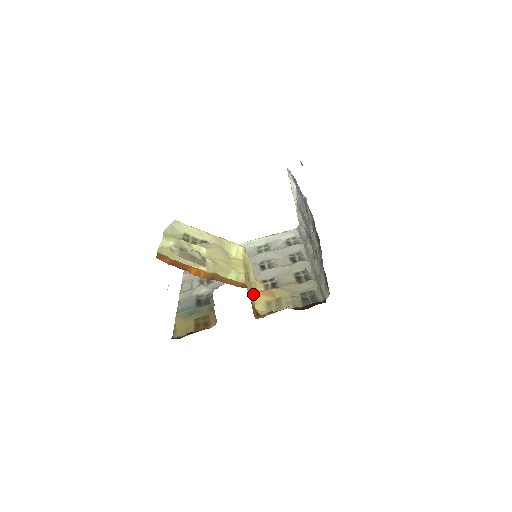
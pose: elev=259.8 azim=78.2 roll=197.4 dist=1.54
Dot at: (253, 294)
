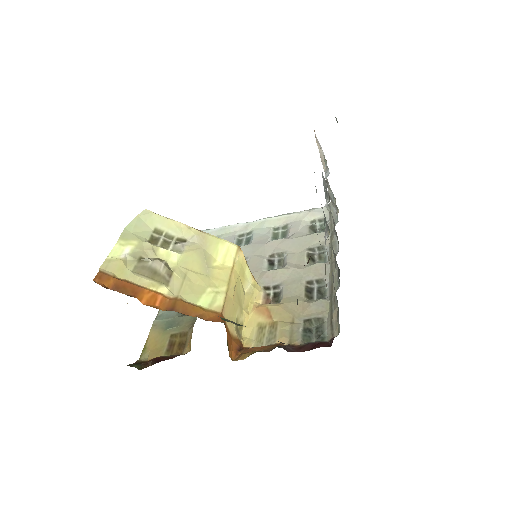
Dot at: (243, 312)
